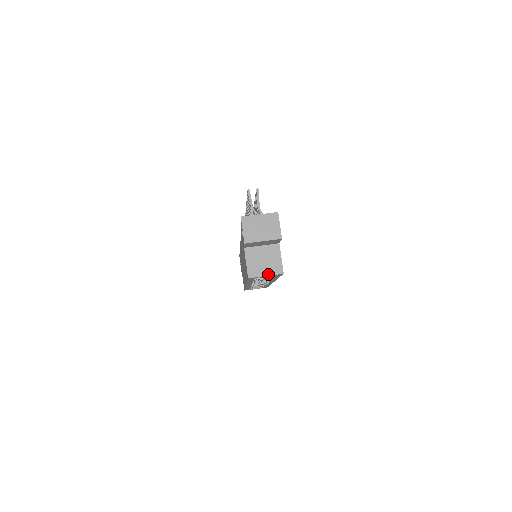
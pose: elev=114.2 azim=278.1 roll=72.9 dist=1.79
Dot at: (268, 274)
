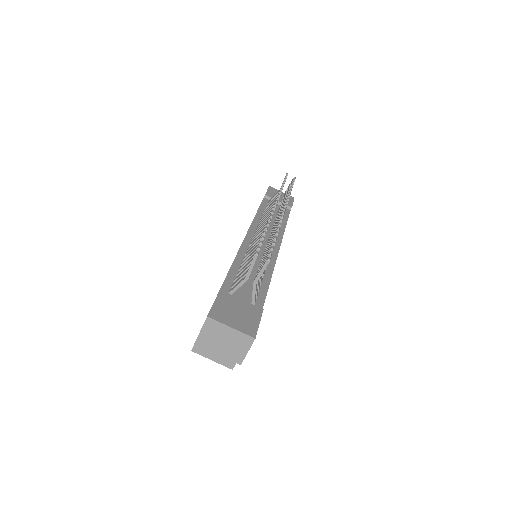
Dot at: (215, 360)
